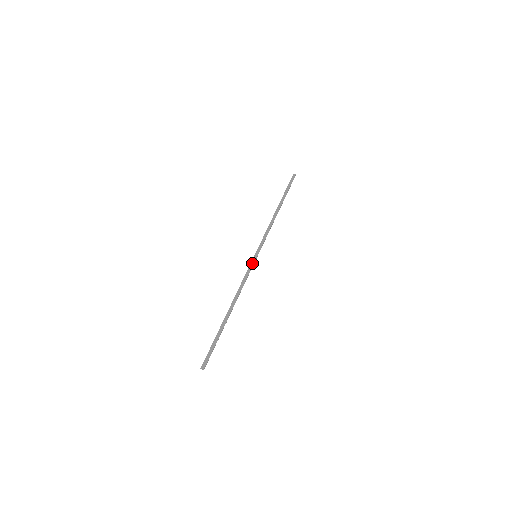
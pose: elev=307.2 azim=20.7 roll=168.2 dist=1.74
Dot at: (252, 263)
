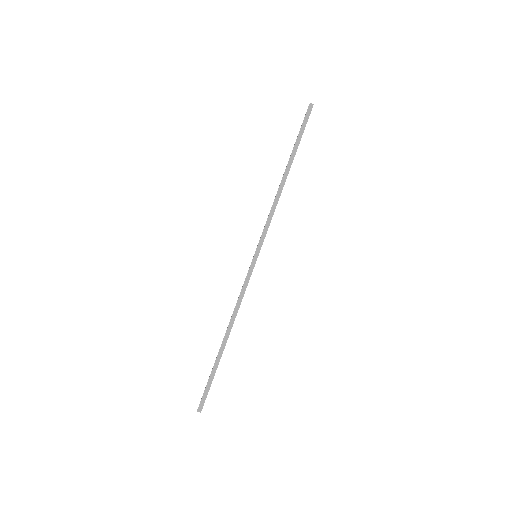
Dot at: (251, 268)
